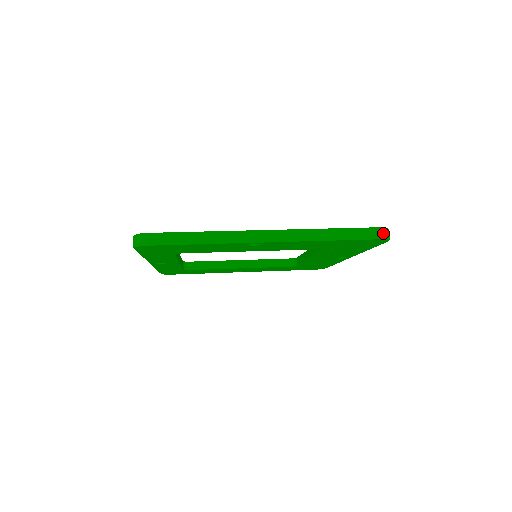
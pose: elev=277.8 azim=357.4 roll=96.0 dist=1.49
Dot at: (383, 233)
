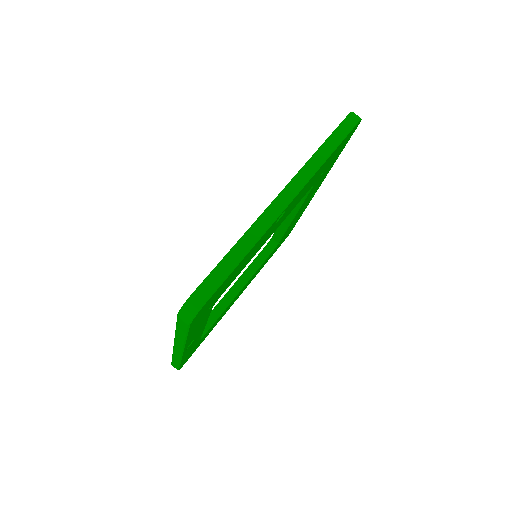
Dot at: (355, 116)
